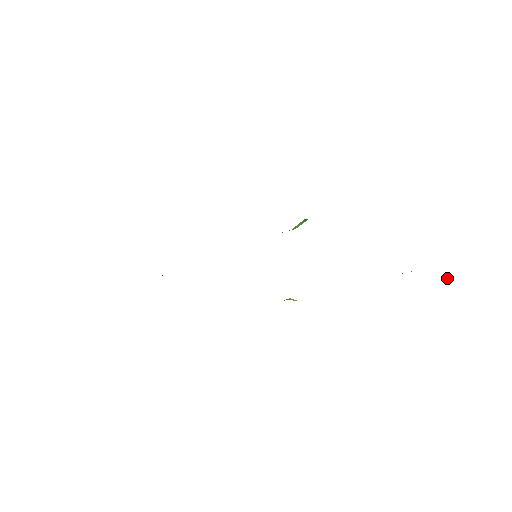
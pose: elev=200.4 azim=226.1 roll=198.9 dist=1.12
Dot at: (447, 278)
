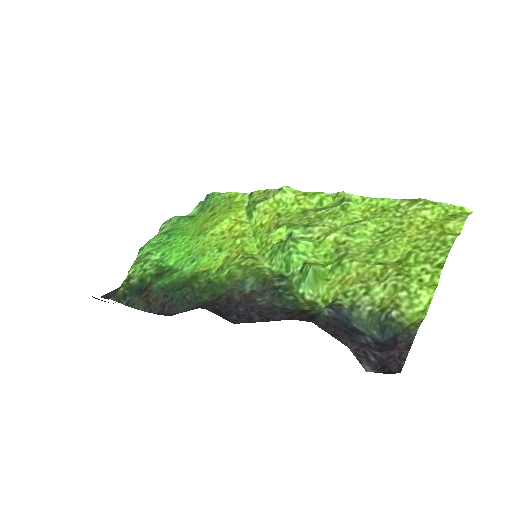
Dot at: (463, 211)
